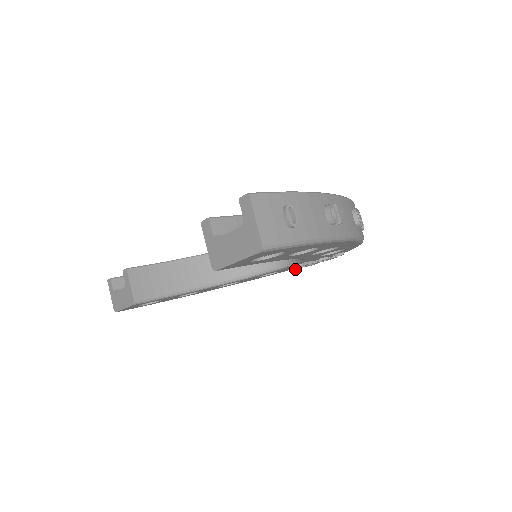
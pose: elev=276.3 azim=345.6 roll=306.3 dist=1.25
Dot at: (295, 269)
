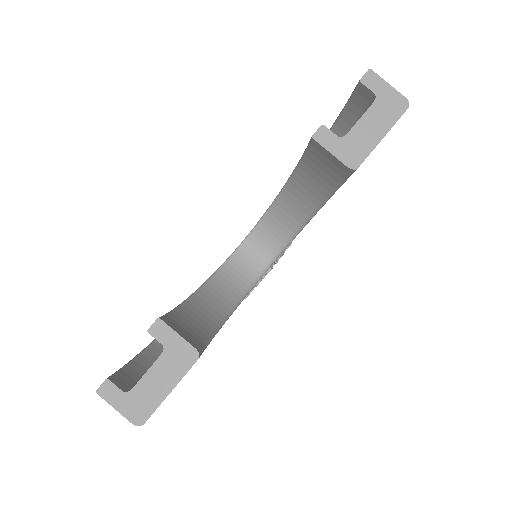
Dot at: (249, 294)
